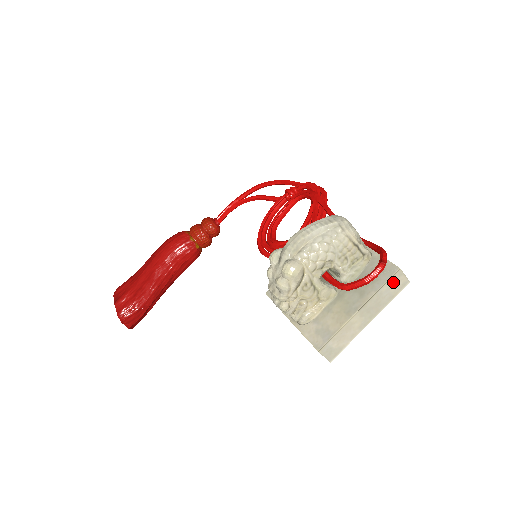
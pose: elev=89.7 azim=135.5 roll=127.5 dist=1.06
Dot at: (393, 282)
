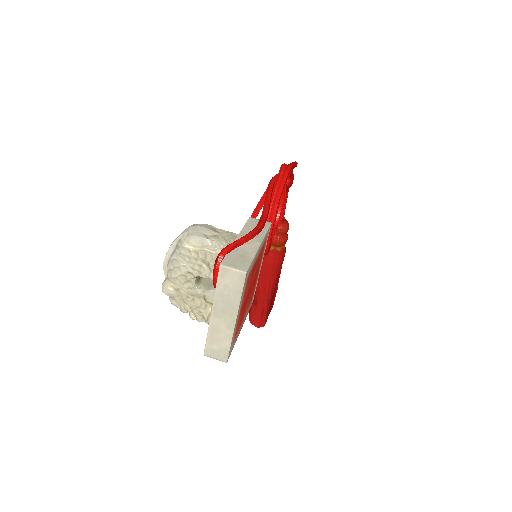
Dot at: (225, 279)
